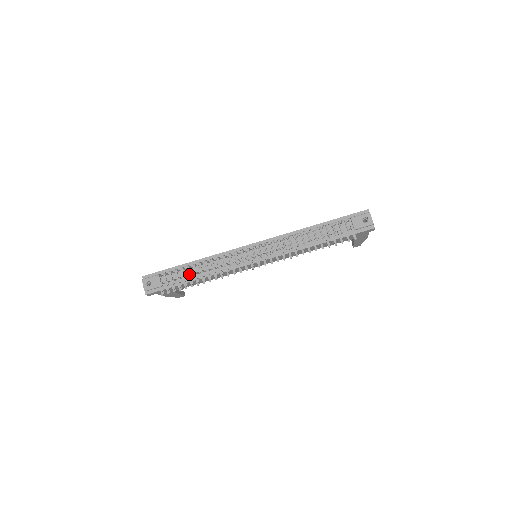
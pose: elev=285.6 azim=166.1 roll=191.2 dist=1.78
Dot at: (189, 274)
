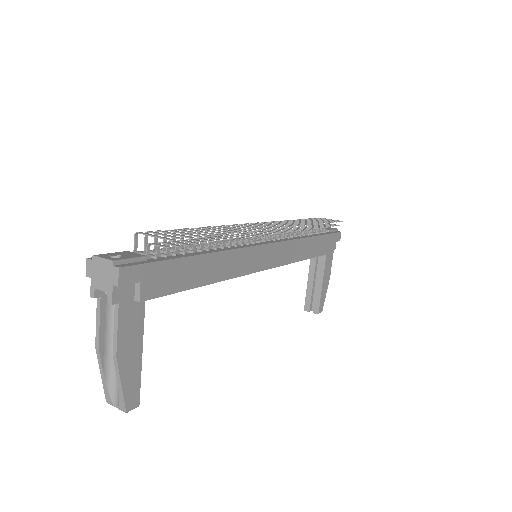
Dot at: (196, 230)
